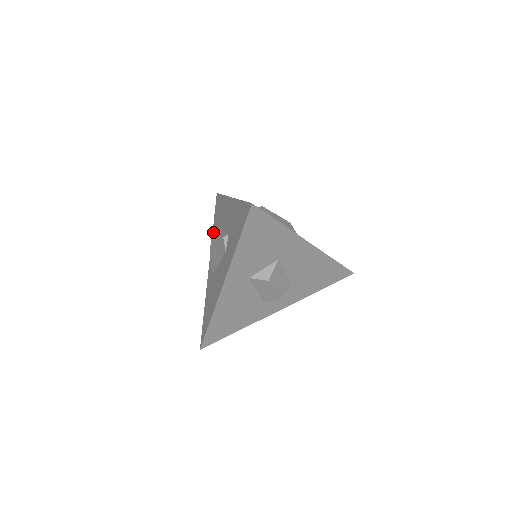
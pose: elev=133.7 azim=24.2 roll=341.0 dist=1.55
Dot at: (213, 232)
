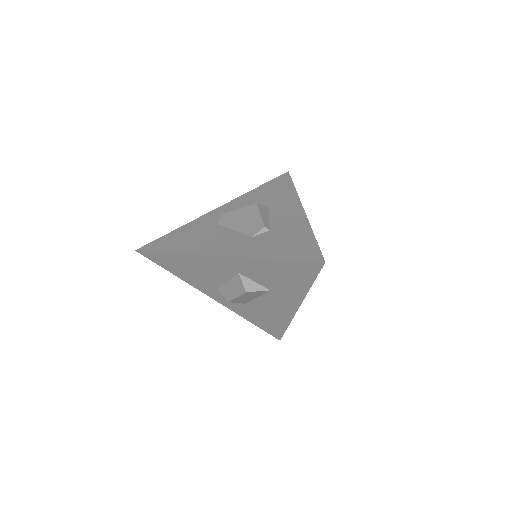
Dot at: (259, 205)
